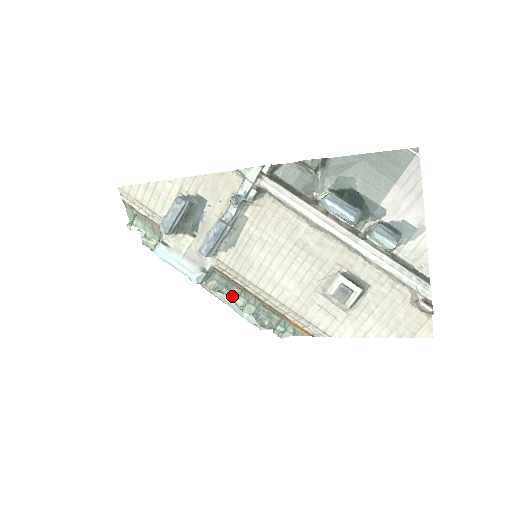
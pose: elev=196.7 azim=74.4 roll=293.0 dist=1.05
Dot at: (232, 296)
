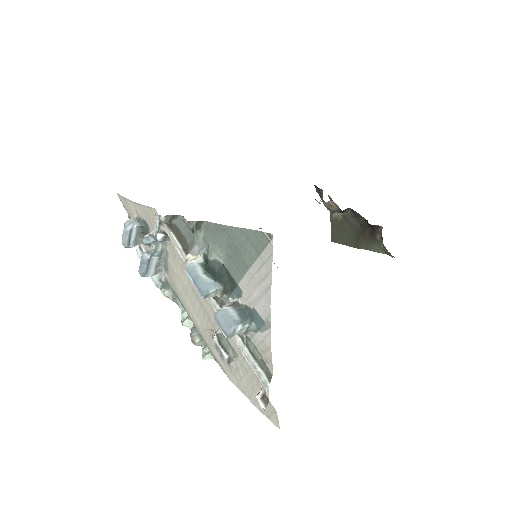
Dot at: (182, 307)
